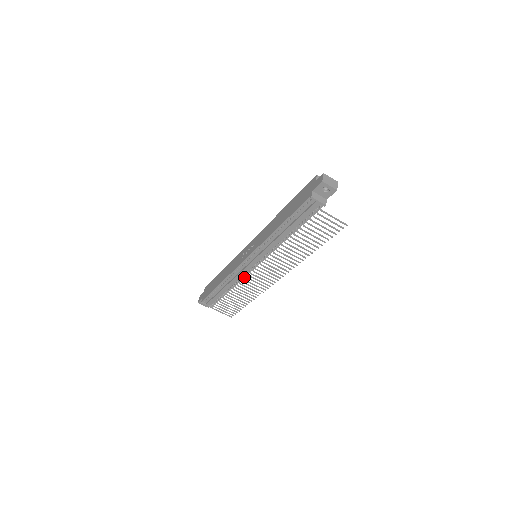
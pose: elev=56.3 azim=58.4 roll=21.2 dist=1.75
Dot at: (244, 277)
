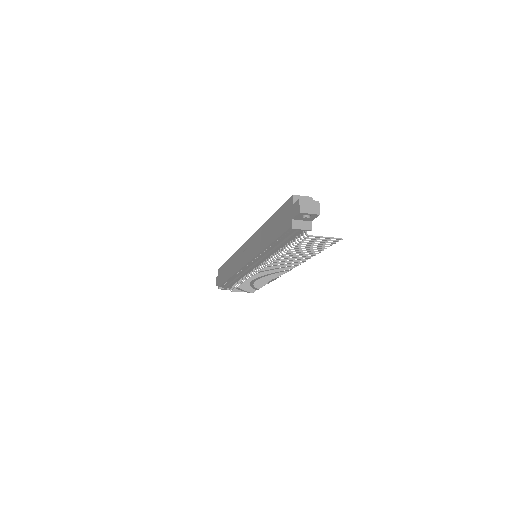
Dot at: occluded
